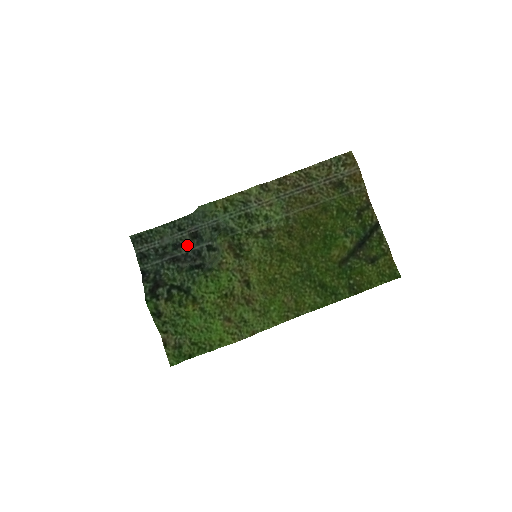
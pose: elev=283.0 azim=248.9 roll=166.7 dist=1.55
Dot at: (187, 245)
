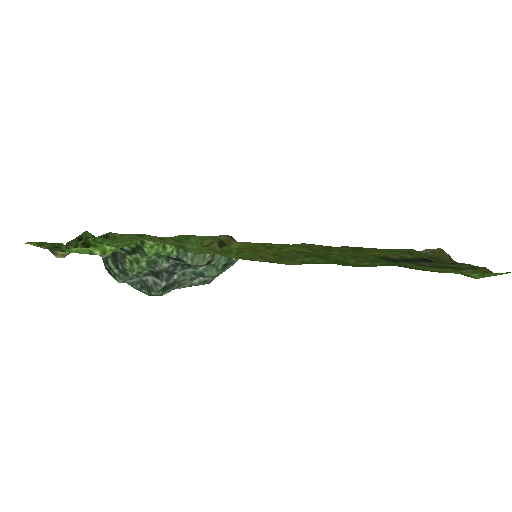
Dot at: (181, 278)
